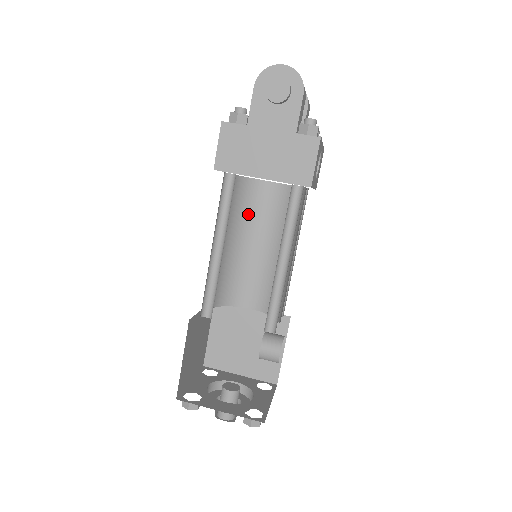
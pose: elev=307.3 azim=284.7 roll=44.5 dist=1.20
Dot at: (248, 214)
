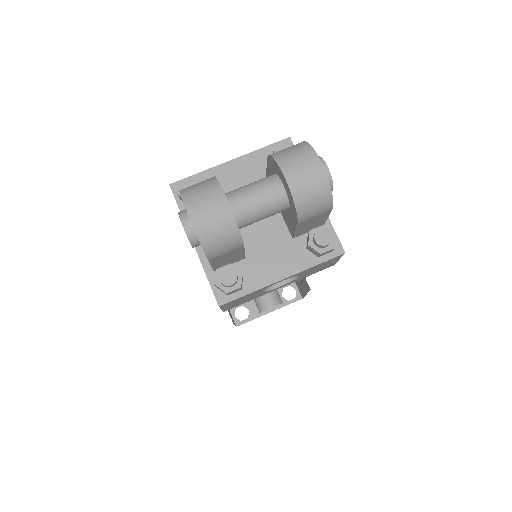
Dot at: occluded
